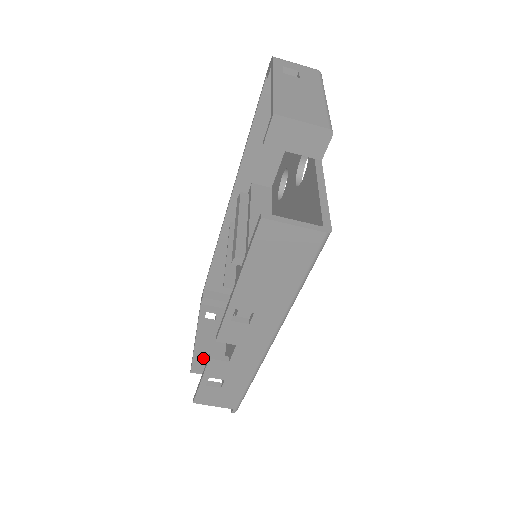
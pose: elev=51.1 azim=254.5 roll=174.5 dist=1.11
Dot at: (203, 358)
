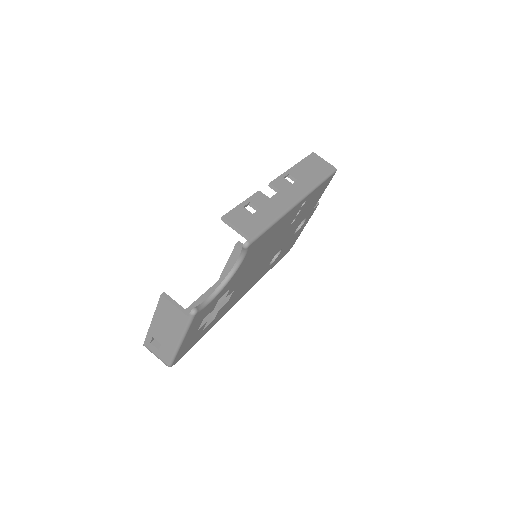
Dot at: occluded
